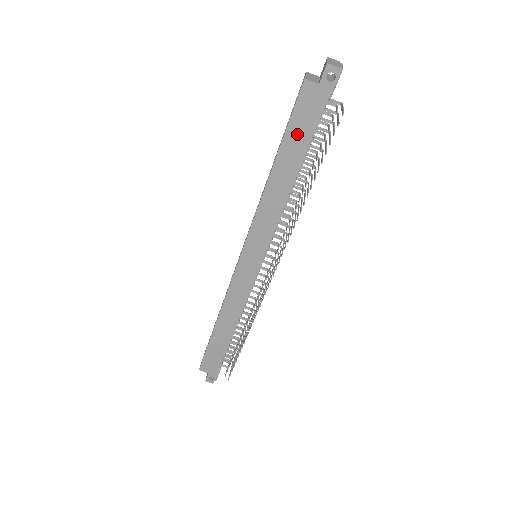
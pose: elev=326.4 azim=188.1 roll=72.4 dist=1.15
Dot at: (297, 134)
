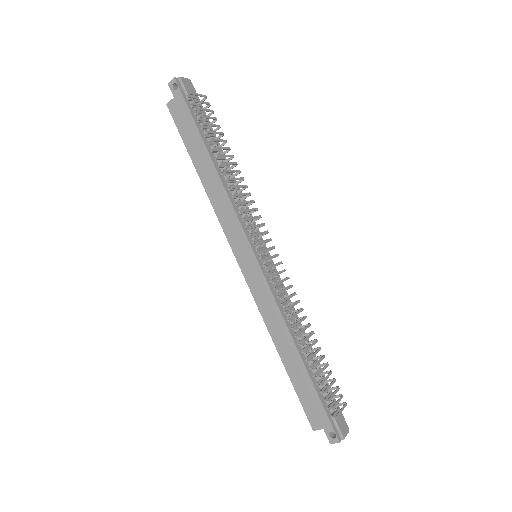
Dot at: (189, 136)
